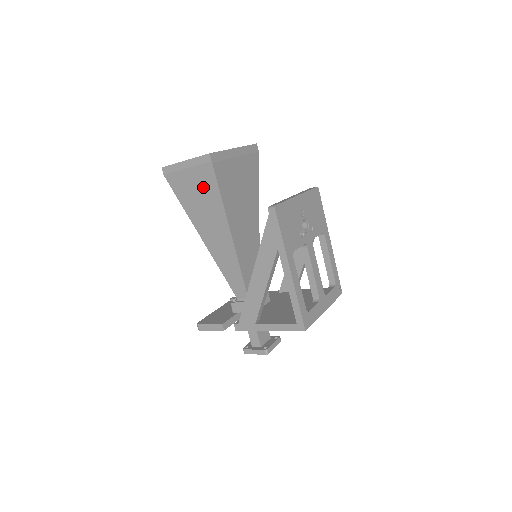
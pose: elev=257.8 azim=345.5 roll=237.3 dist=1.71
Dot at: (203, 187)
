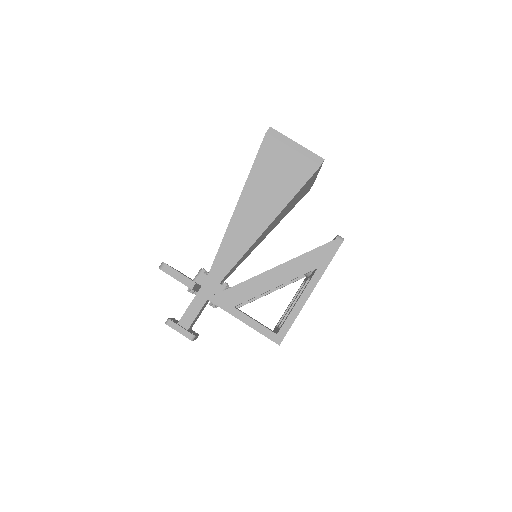
Dot at: (290, 173)
